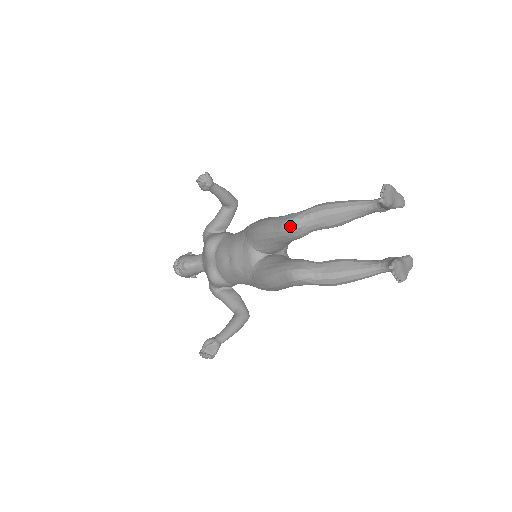
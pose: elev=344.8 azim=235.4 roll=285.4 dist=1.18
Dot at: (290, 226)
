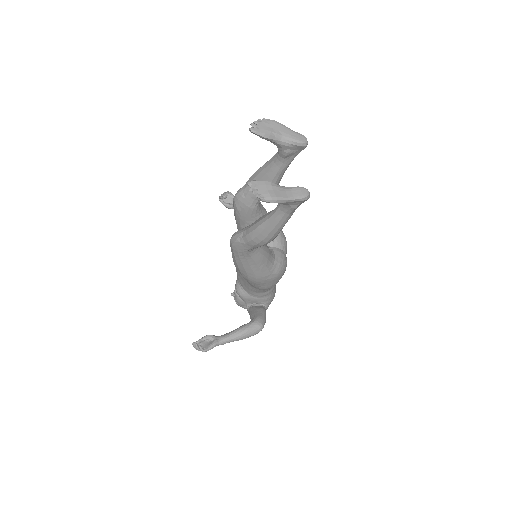
Dot at: (235, 197)
